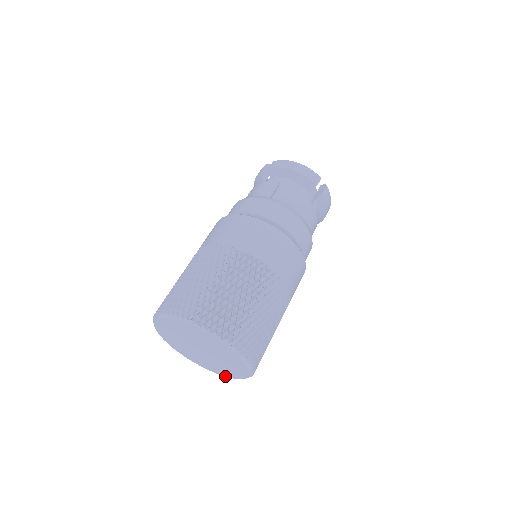
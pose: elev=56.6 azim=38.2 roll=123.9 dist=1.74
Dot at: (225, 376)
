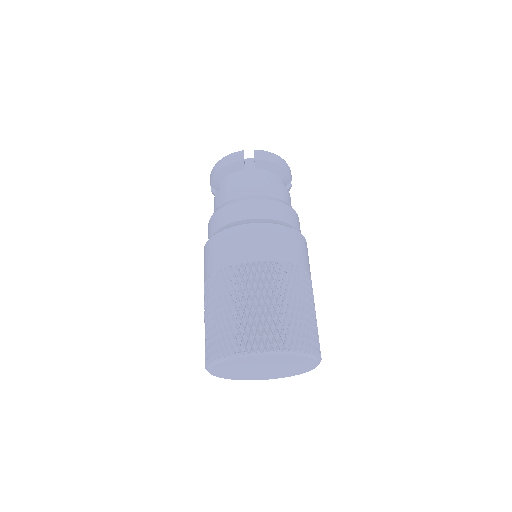
Dot at: (313, 368)
